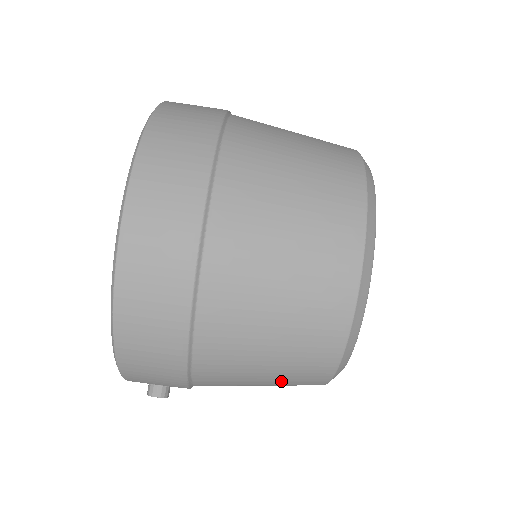
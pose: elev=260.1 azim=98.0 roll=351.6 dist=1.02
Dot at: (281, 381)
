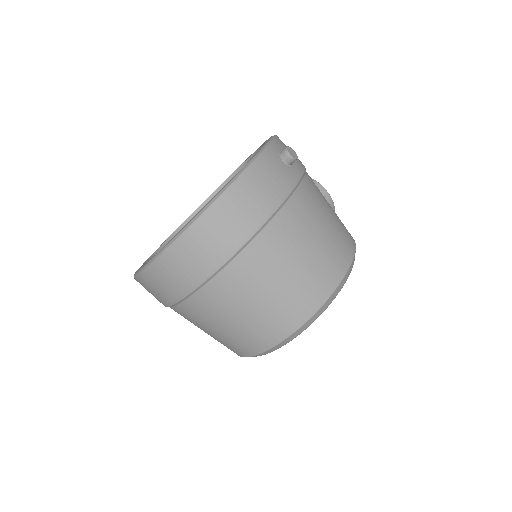
Dot at: occluded
